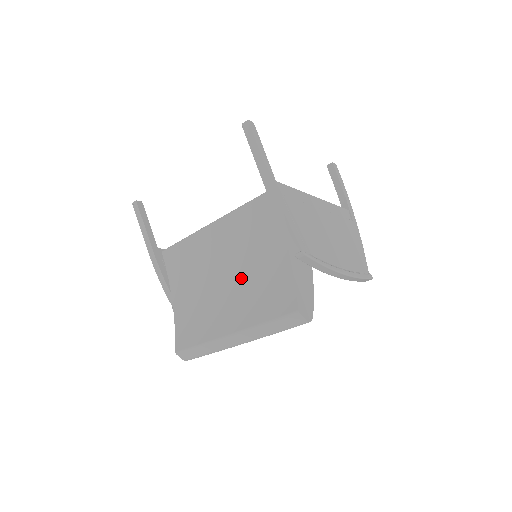
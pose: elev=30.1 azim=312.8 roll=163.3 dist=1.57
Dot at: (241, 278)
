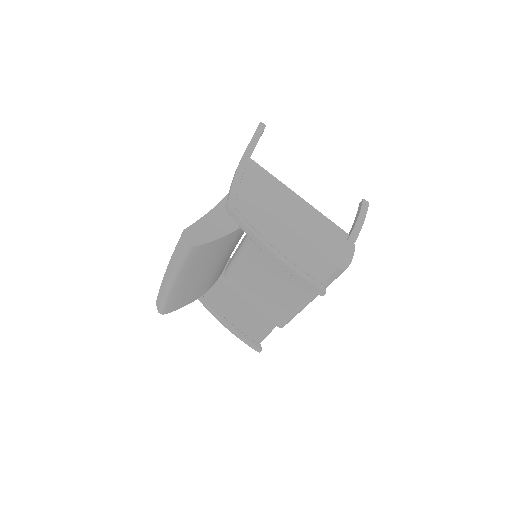
Dot at: occluded
